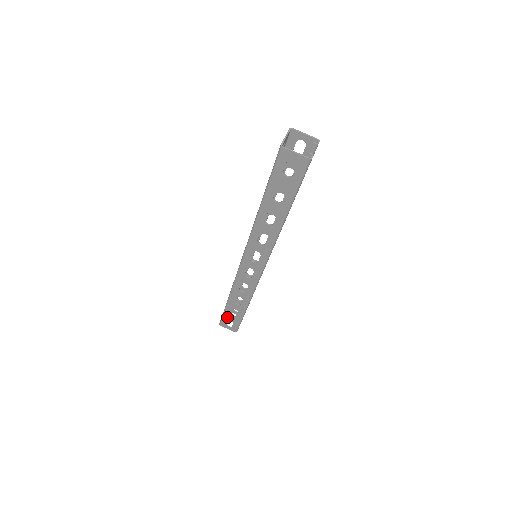
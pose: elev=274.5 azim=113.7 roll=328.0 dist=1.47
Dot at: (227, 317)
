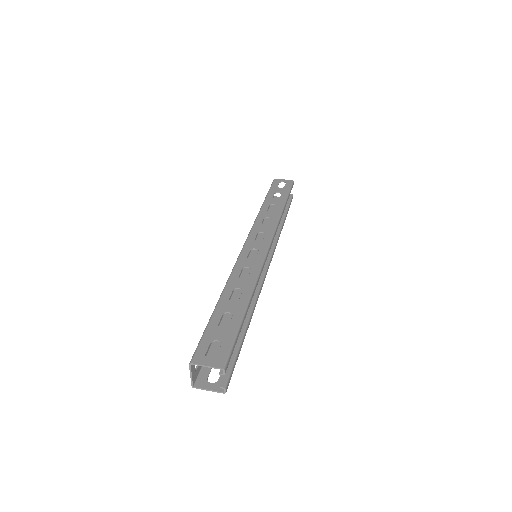
Dot at: (211, 335)
